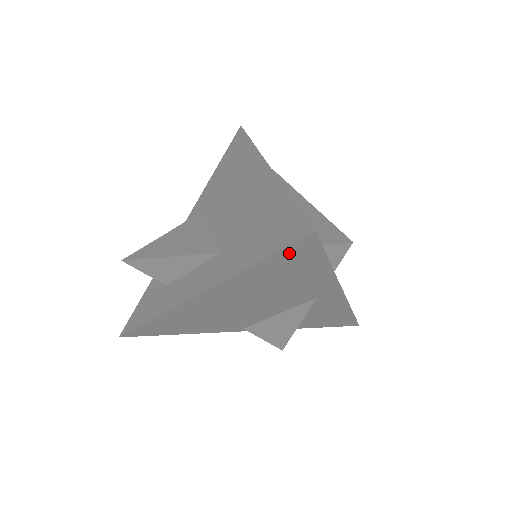
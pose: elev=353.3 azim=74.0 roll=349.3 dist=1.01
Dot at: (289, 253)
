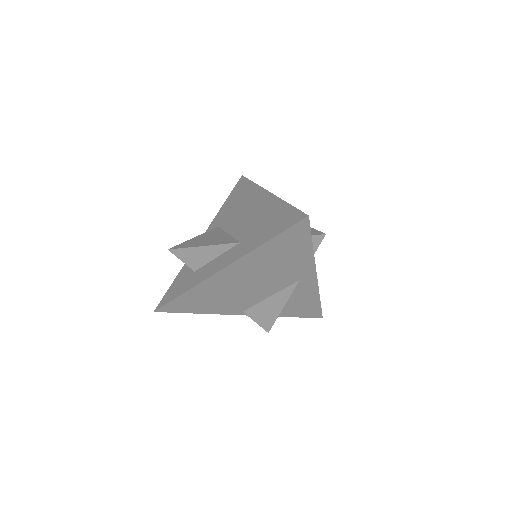
Dot at: (291, 233)
